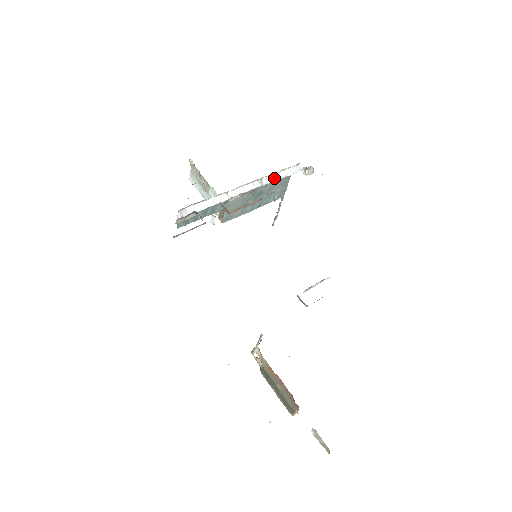
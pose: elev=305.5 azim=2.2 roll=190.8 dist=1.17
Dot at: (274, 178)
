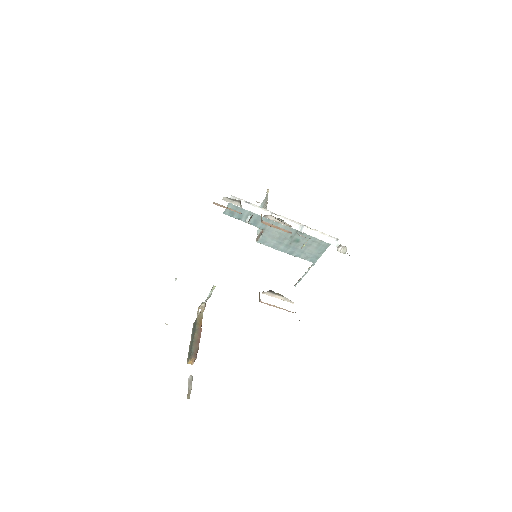
Dot at: (313, 234)
